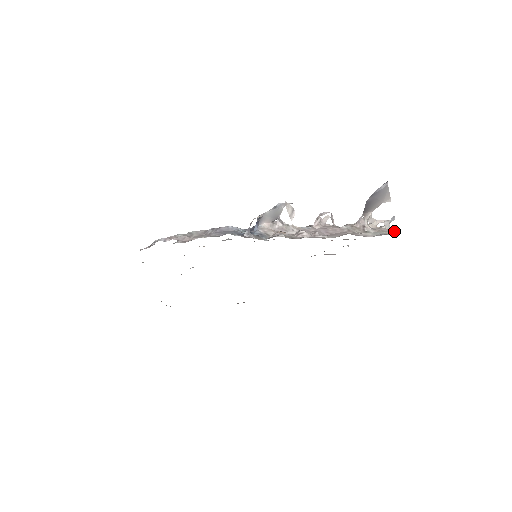
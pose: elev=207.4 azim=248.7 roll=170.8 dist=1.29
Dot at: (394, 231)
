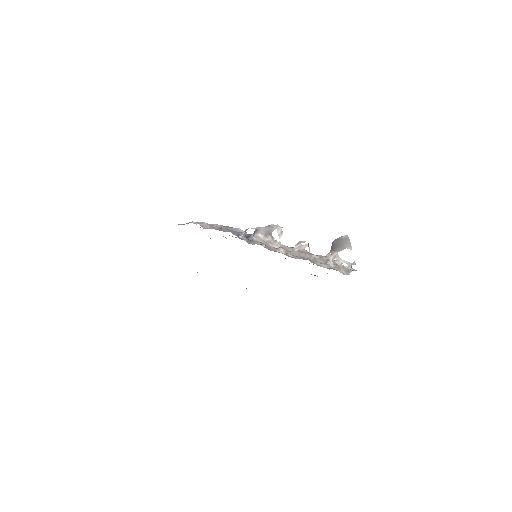
Dot at: (350, 271)
